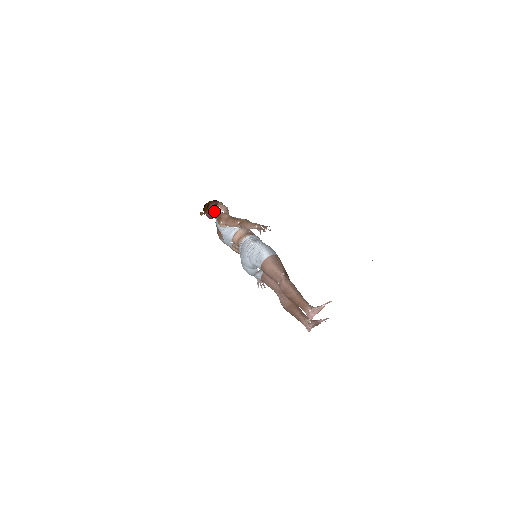
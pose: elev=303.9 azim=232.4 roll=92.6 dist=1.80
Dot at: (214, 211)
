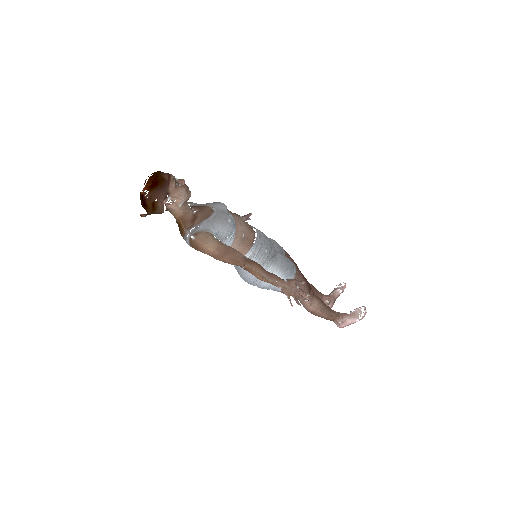
Dot at: (167, 208)
